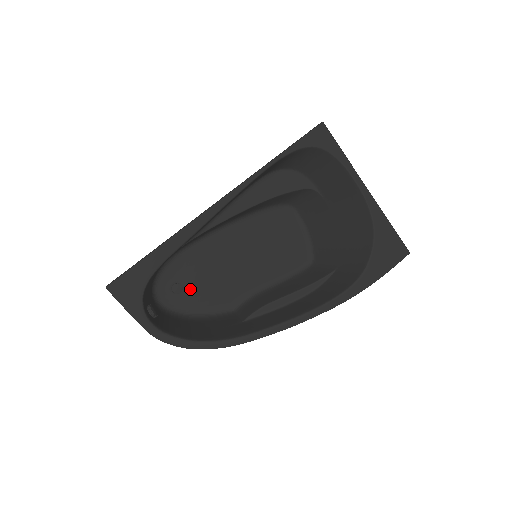
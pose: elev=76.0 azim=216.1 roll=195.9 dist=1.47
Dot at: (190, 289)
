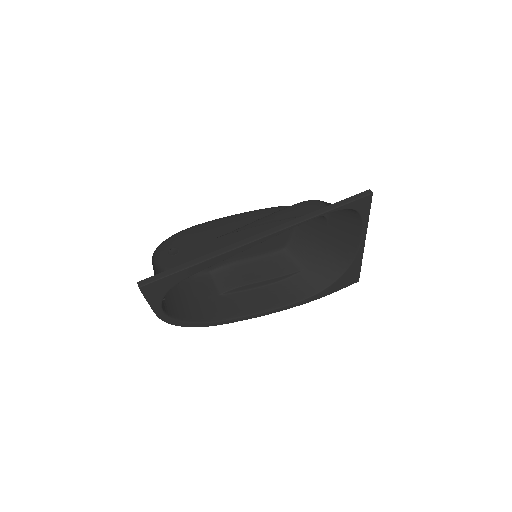
Dot at: (184, 253)
